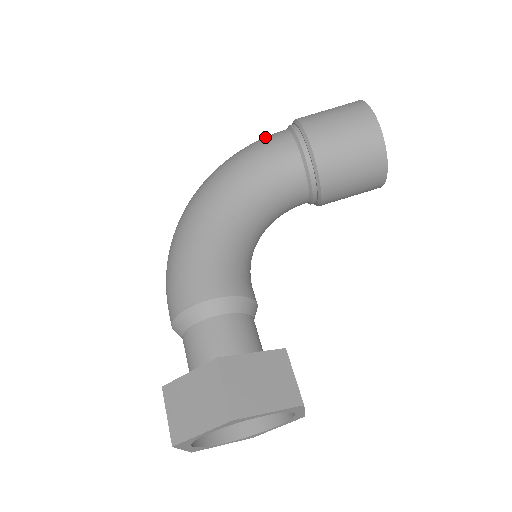
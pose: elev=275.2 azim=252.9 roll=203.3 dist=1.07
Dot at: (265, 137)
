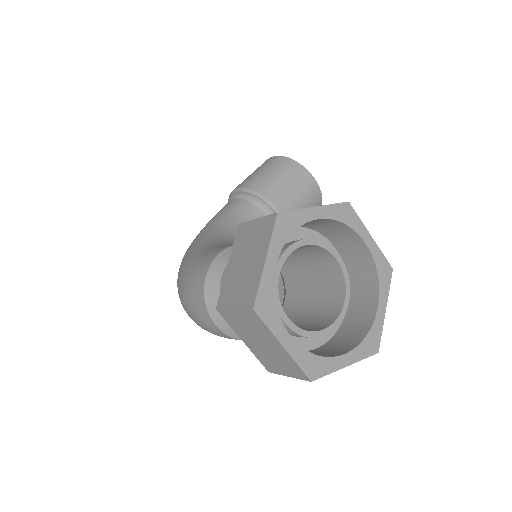
Dot at: occluded
